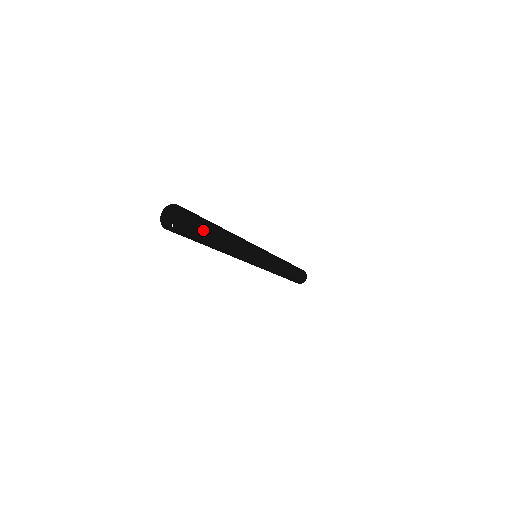
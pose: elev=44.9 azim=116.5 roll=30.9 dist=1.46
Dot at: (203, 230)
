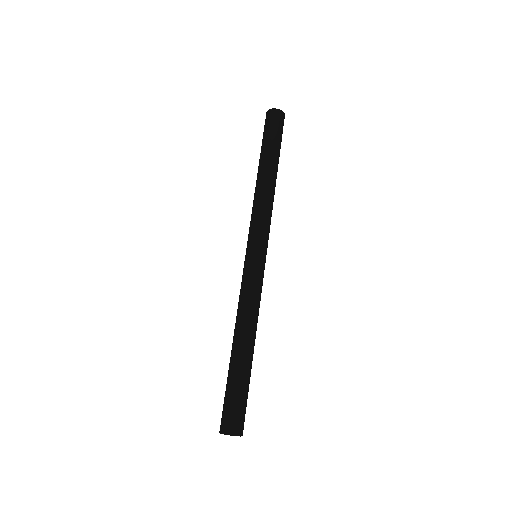
Dot at: (247, 398)
